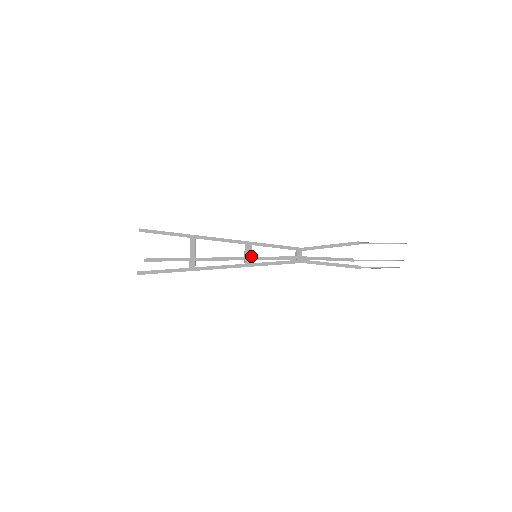
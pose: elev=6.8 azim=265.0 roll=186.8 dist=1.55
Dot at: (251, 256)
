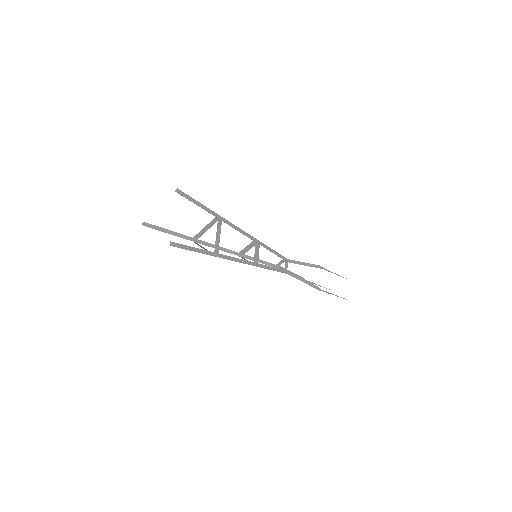
Dot at: (258, 256)
